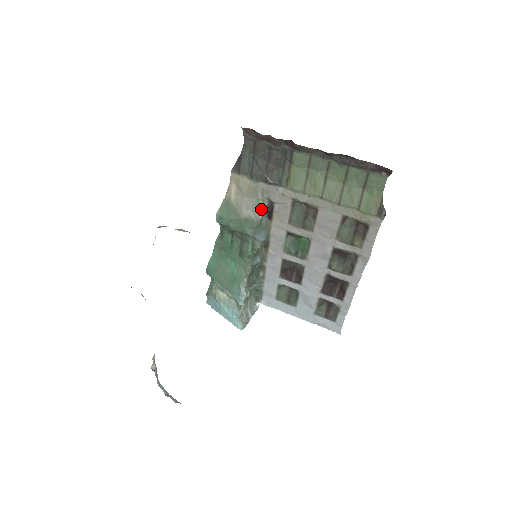
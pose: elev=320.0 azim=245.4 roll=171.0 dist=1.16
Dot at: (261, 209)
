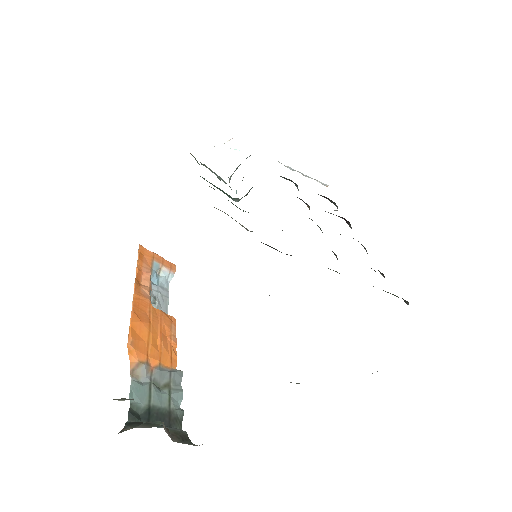
Dot at: occluded
